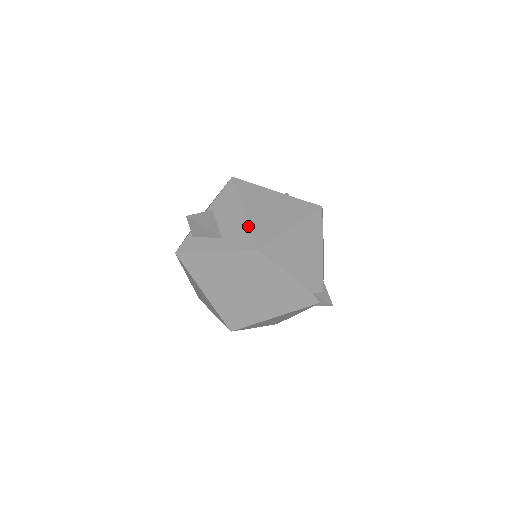
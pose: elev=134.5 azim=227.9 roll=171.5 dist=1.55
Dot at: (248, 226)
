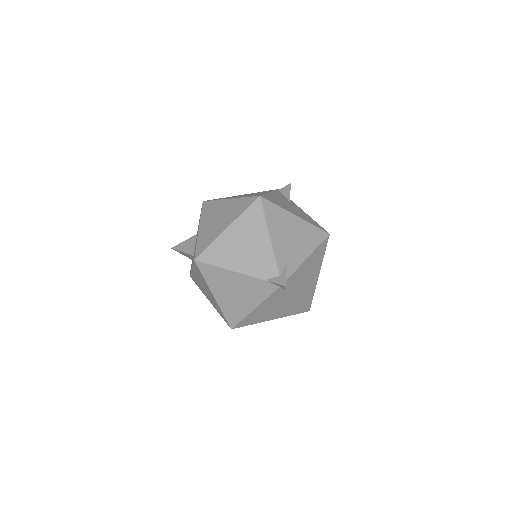
Dot at: occluded
